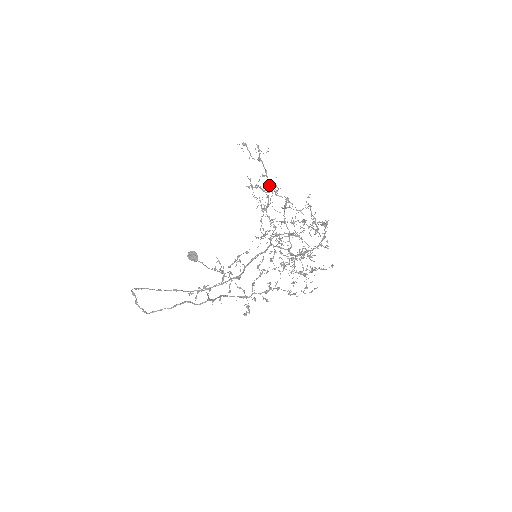
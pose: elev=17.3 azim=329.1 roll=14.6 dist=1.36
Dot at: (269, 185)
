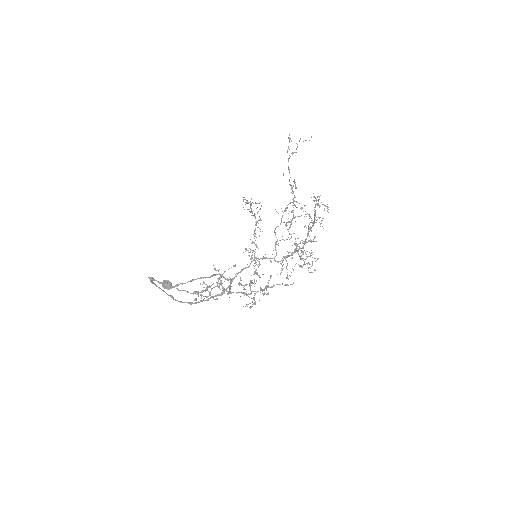
Dot at: occluded
